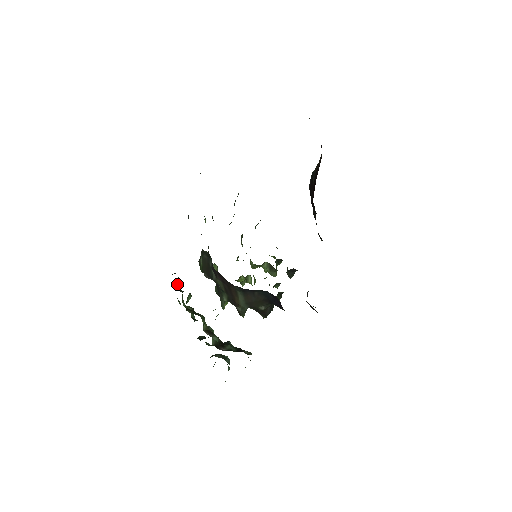
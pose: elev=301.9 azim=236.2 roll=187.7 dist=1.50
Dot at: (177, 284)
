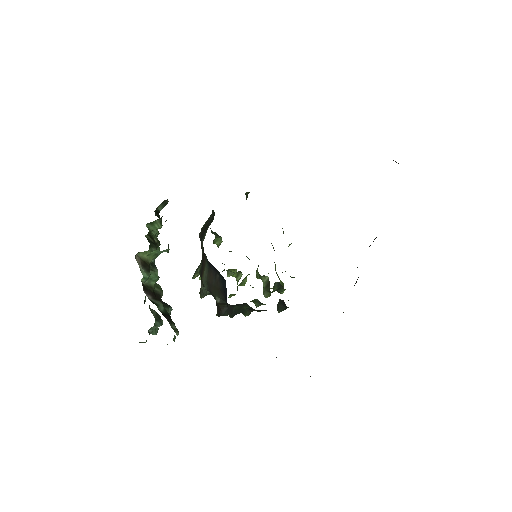
Dot at: (159, 206)
